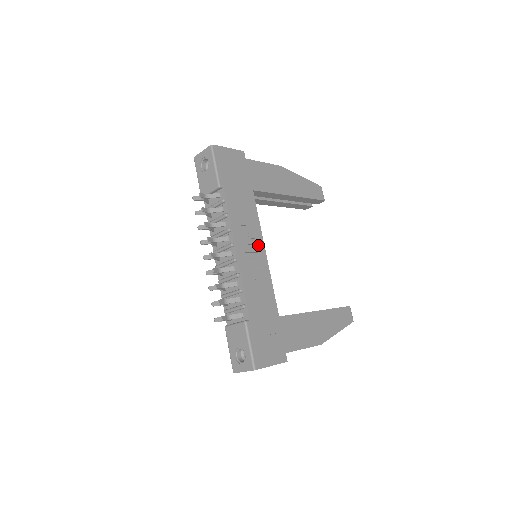
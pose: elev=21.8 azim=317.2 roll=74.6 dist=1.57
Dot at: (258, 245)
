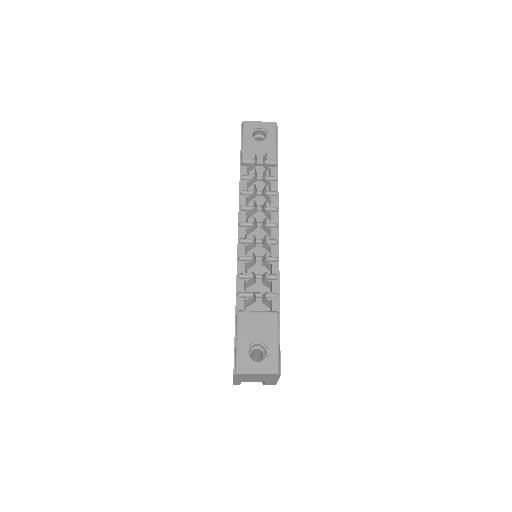
Dot at: occluded
